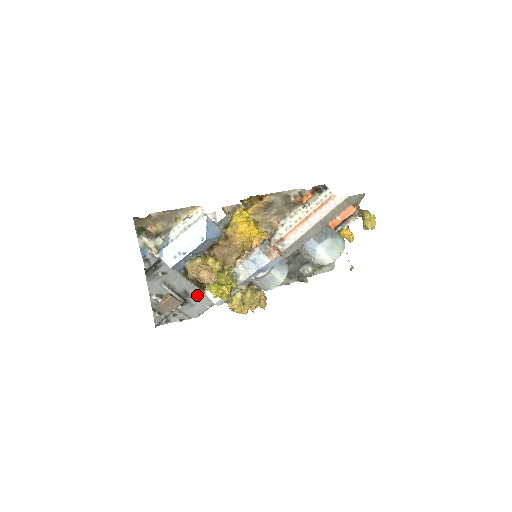
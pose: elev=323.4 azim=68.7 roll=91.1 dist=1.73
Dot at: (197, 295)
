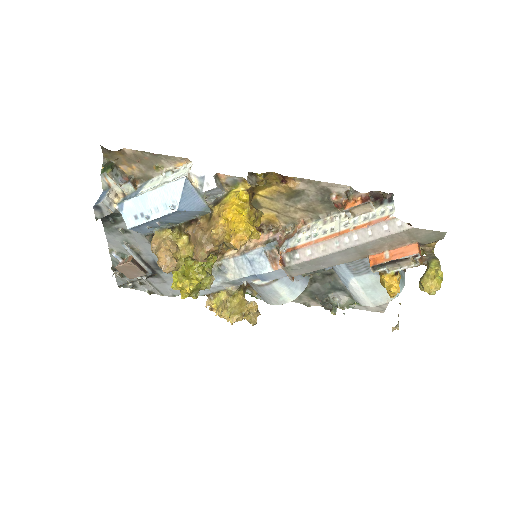
Dot at: (171, 272)
